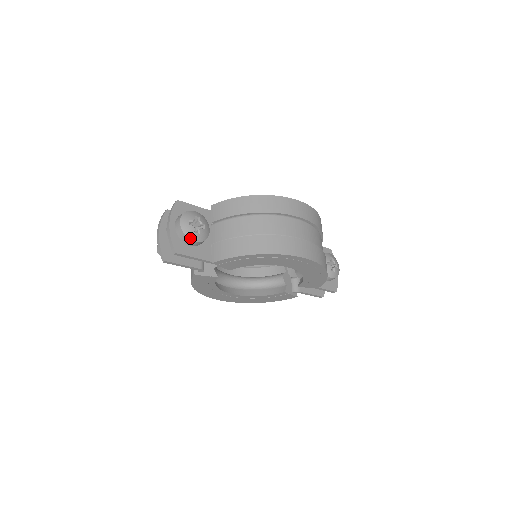
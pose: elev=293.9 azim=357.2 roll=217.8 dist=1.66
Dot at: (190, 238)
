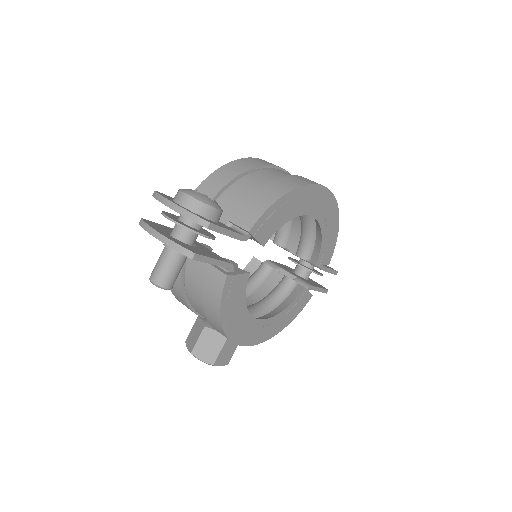
Dot at: (210, 205)
